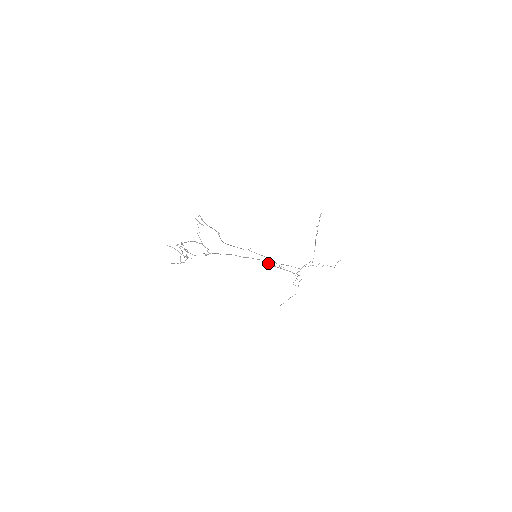
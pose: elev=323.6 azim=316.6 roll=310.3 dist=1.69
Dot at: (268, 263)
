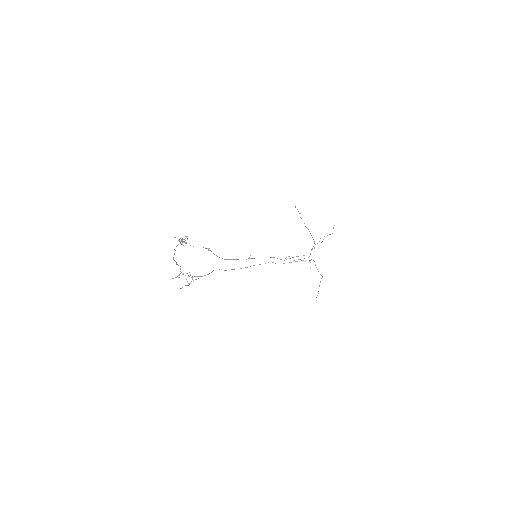
Dot at: occluded
